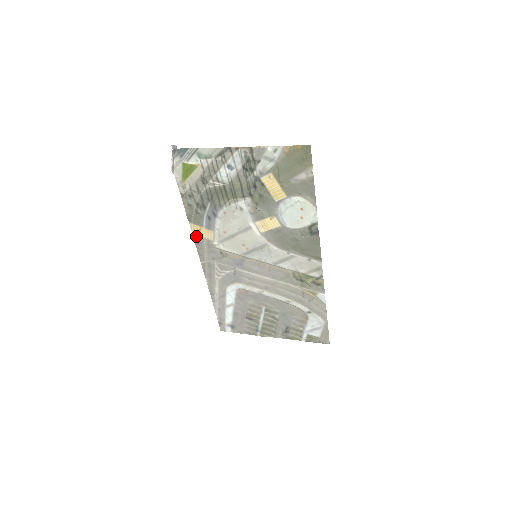
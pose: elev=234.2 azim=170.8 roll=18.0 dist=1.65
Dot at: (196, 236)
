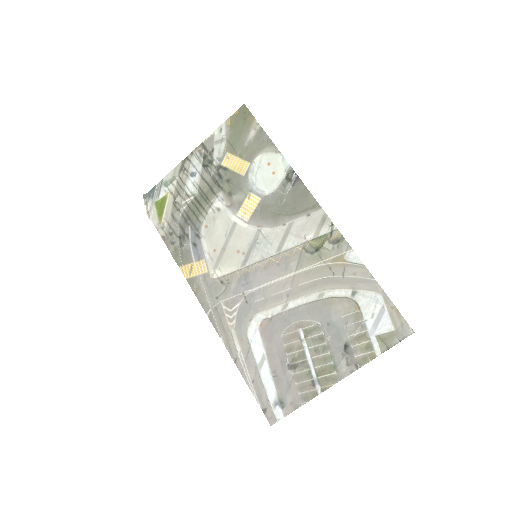
Dot at: (190, 280)
